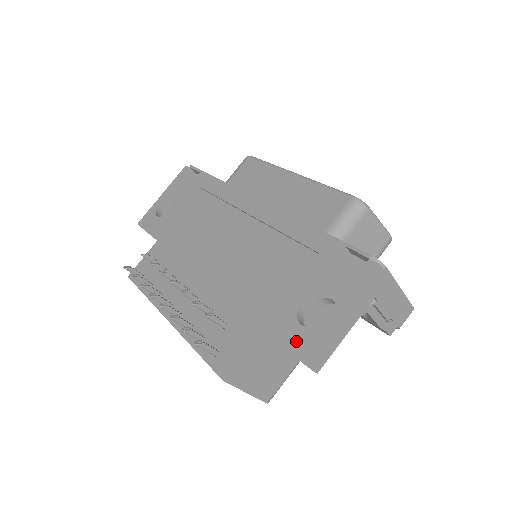
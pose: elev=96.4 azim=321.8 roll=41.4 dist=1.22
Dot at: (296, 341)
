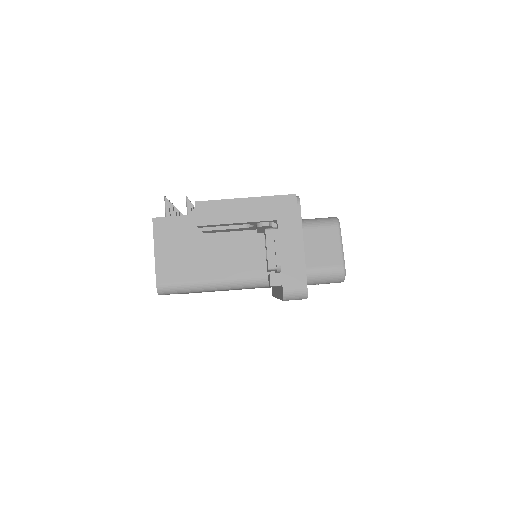
Dot at: occluded
